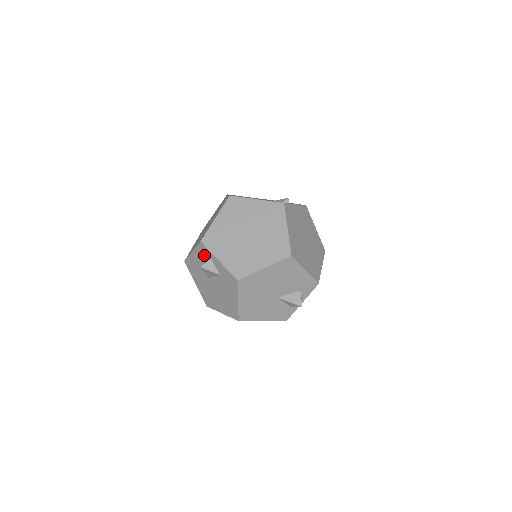
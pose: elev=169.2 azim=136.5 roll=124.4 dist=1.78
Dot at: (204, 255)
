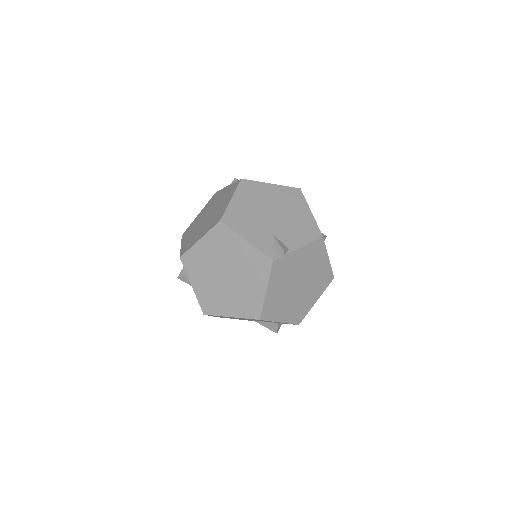
Dot at: occluded
